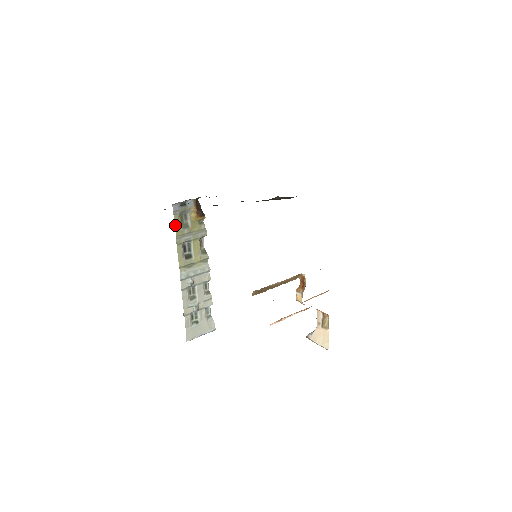
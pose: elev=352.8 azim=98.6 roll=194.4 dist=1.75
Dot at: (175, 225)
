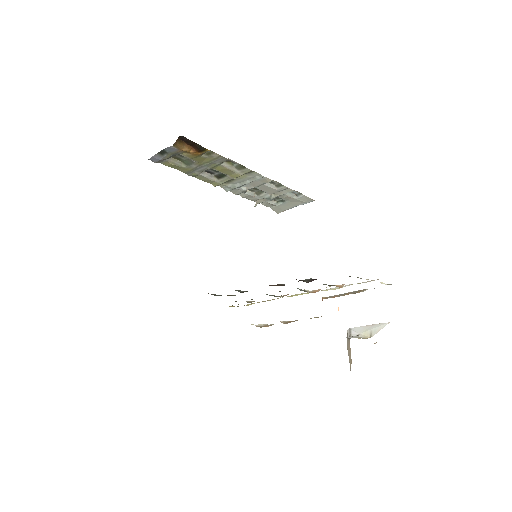
Dot at: (172, 167)
